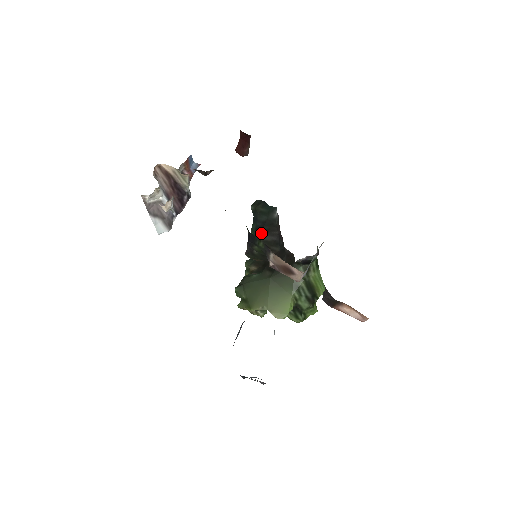
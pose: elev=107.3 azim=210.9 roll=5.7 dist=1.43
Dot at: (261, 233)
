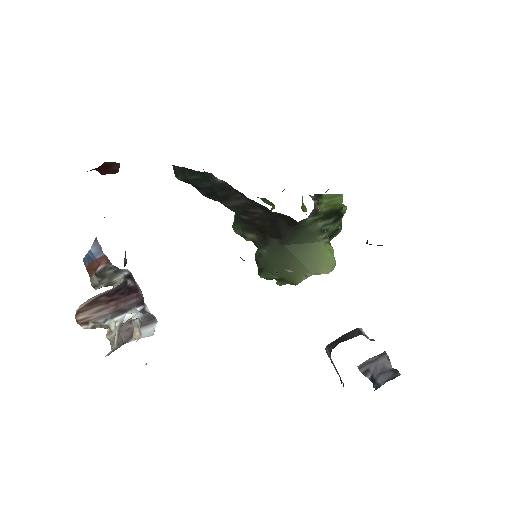
Dot at: (221, 201)
